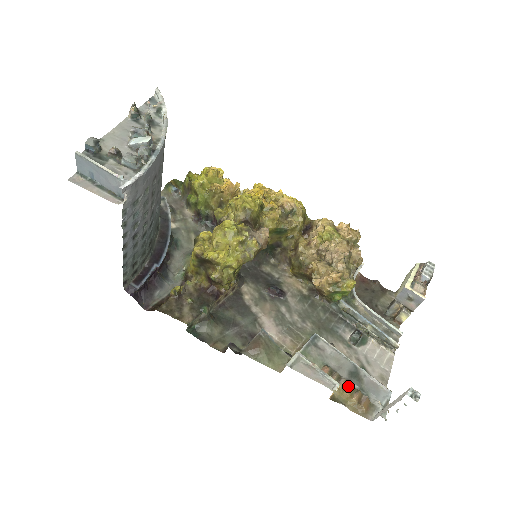
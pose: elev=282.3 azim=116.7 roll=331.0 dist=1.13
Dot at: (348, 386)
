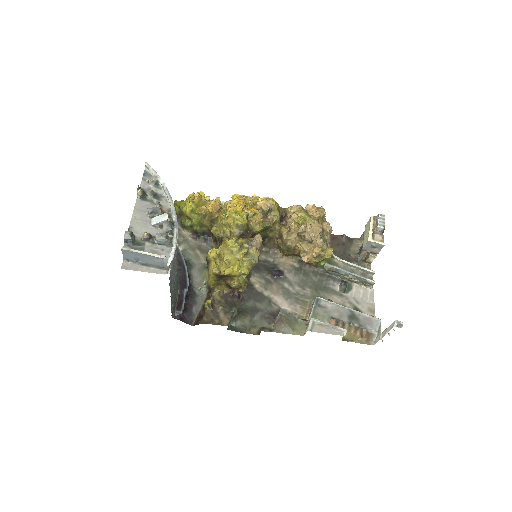
Dot at: (351, 327)
